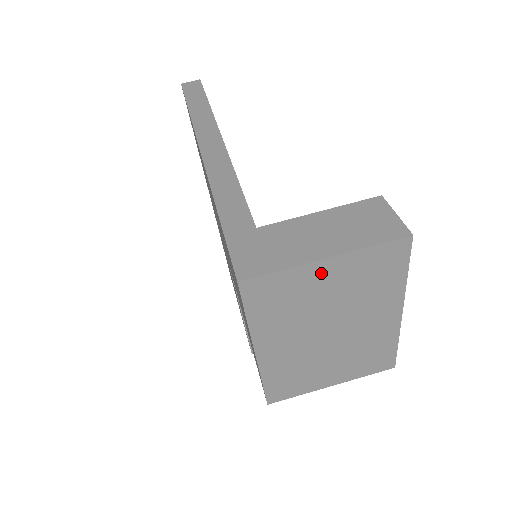
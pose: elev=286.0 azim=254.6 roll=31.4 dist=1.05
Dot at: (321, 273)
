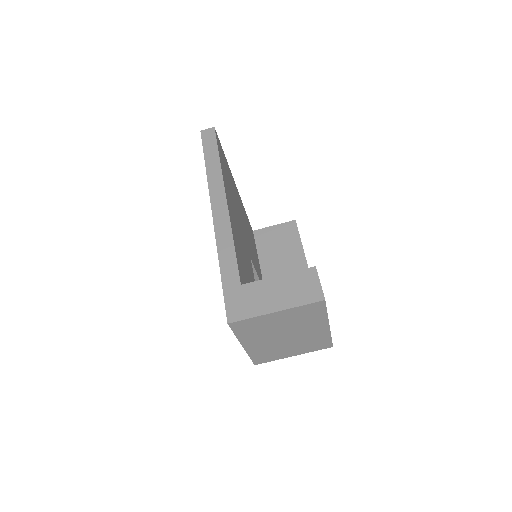
Dot at: (274, 317)
